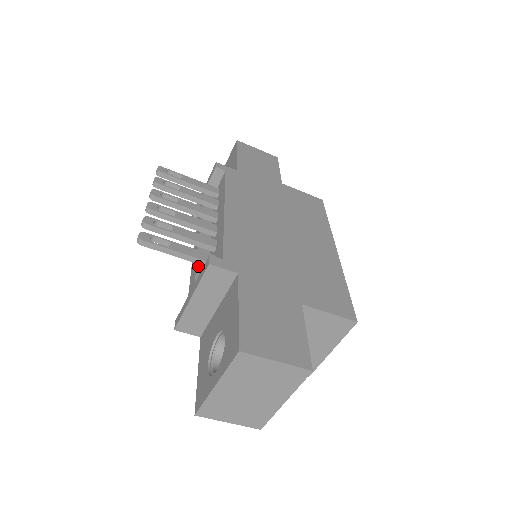
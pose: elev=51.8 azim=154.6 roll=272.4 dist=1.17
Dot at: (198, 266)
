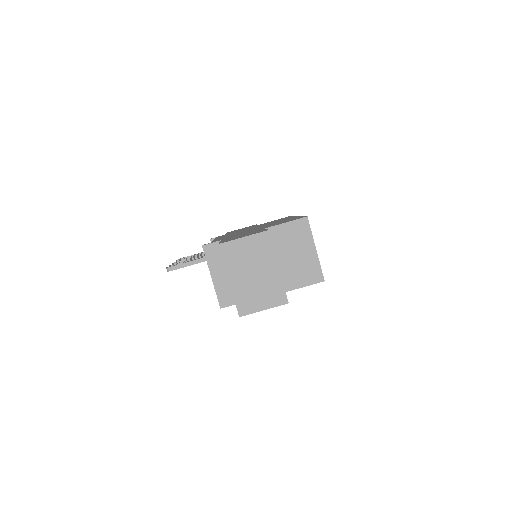
Dot at: occluded
